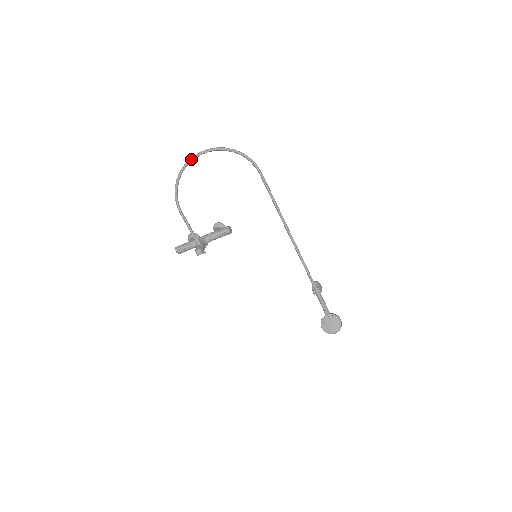
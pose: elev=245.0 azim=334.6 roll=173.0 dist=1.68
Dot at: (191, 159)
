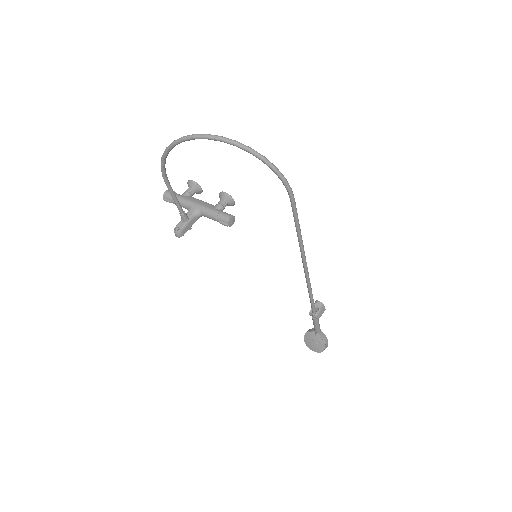
Dot at: (191, 137)
